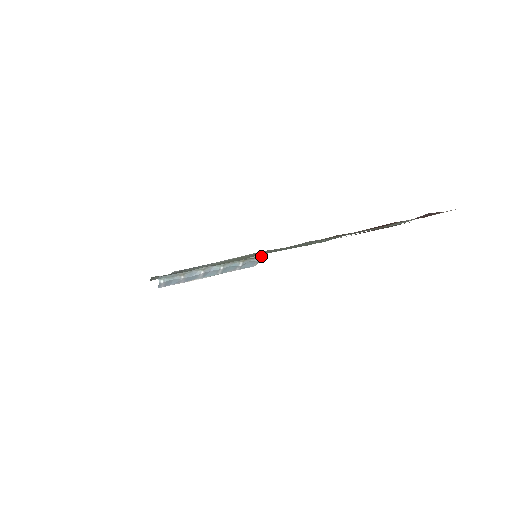
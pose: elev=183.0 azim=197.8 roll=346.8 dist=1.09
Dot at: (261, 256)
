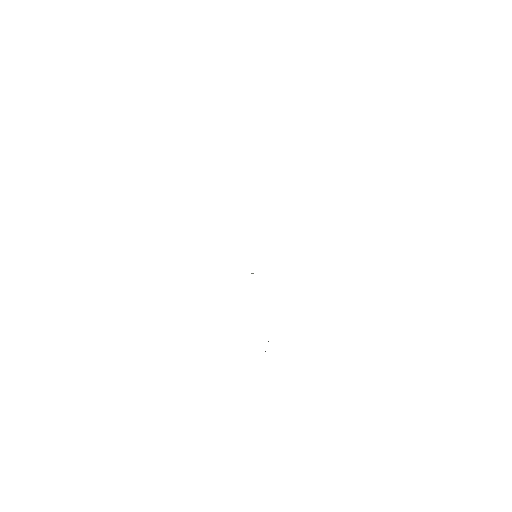
Dot at: occluded
